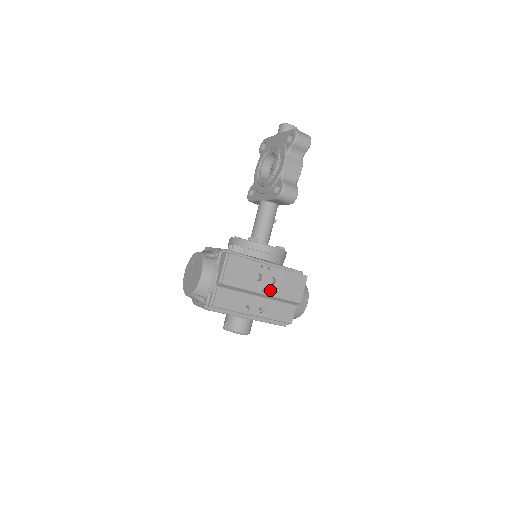
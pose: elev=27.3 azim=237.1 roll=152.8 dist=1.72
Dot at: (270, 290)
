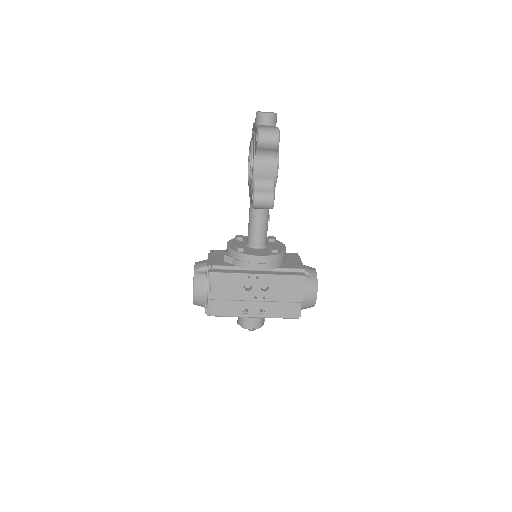
Dot at: (264, 296)
